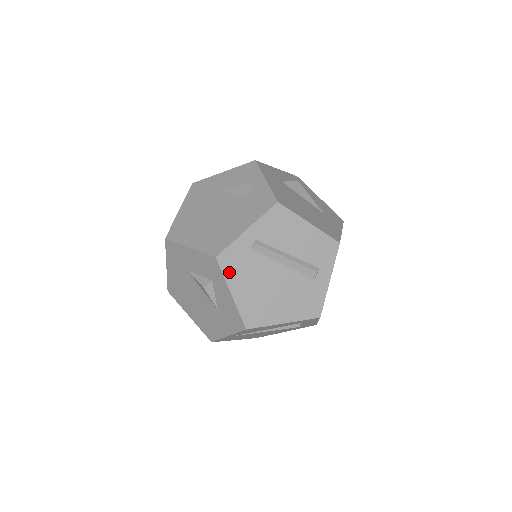
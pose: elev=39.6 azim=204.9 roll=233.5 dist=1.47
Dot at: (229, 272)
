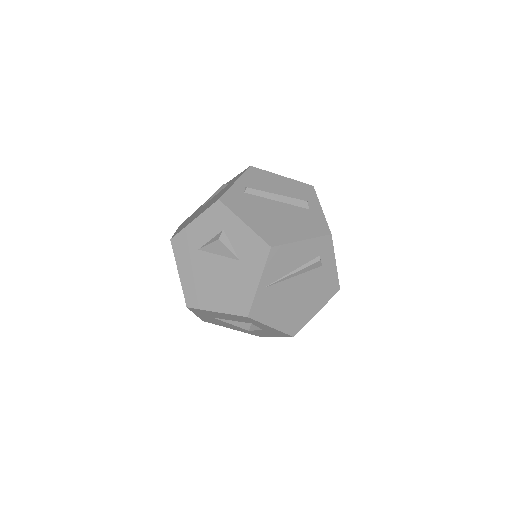
Dot at: (234, 208)
